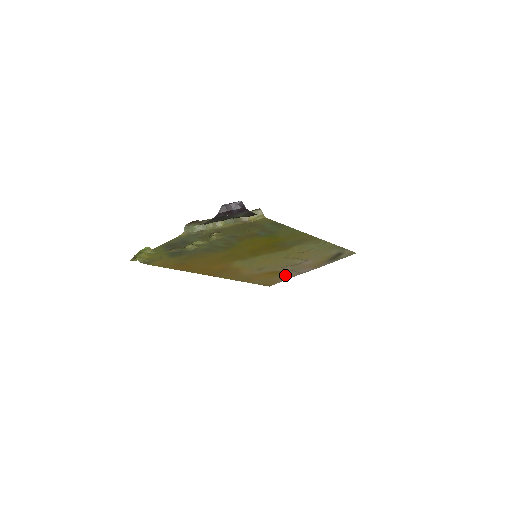
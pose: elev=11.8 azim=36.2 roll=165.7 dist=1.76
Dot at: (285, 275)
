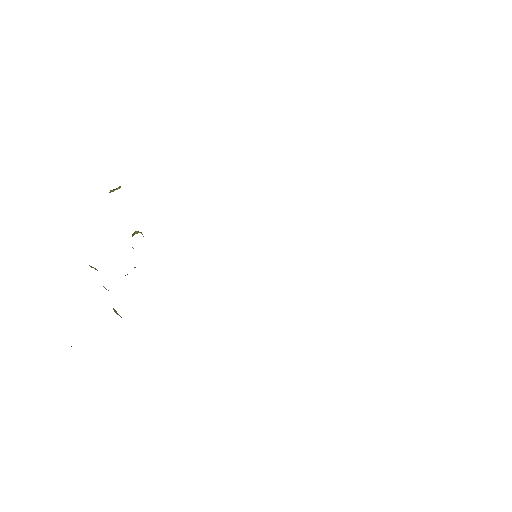
Dot at: occluded
